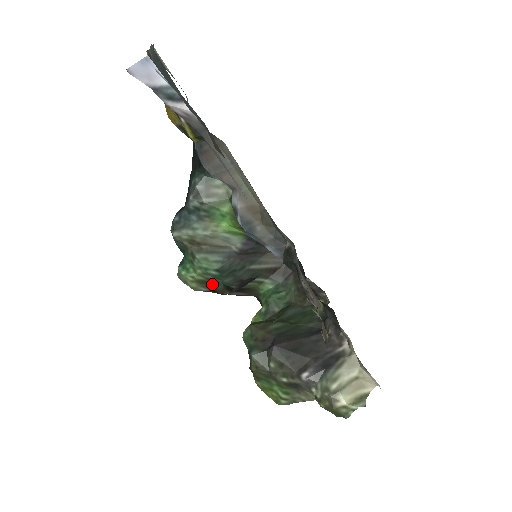
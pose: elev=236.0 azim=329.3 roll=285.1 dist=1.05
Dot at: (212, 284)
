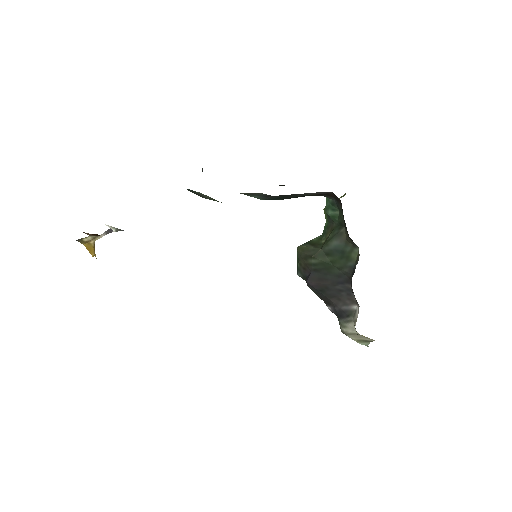
Dot at: occluded
